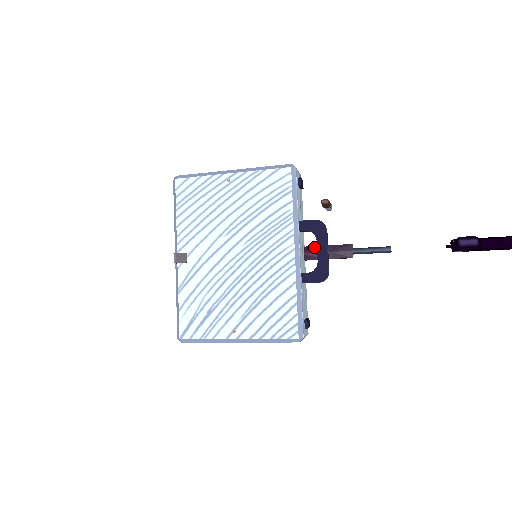
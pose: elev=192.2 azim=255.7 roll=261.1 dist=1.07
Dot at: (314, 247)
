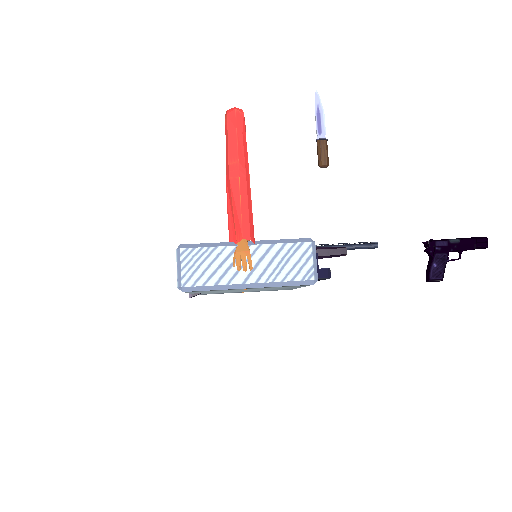
Dot at: occluded
